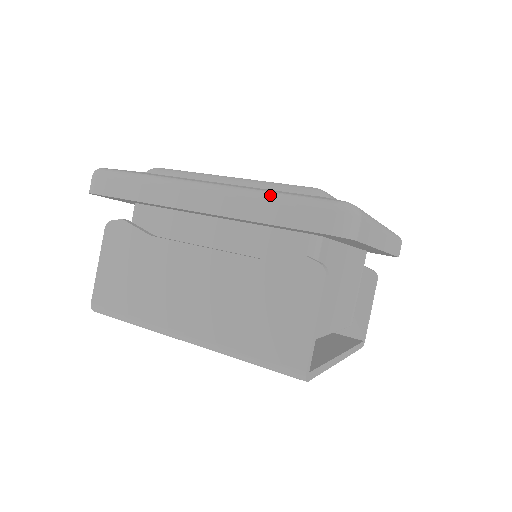
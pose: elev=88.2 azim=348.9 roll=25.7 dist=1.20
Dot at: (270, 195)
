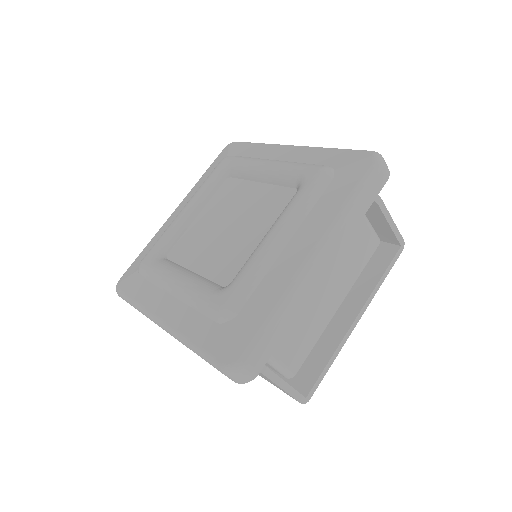
Dot at: (191, 348)
